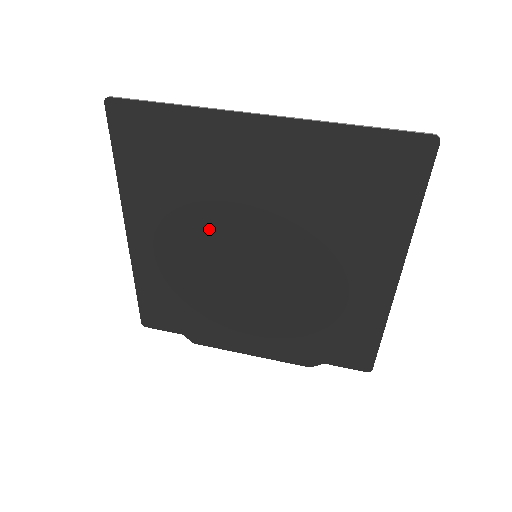
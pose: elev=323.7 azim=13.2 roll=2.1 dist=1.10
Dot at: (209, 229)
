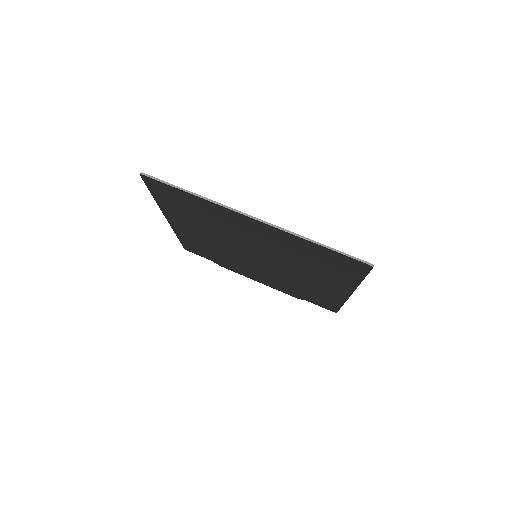
Dot at: (223, 238)
